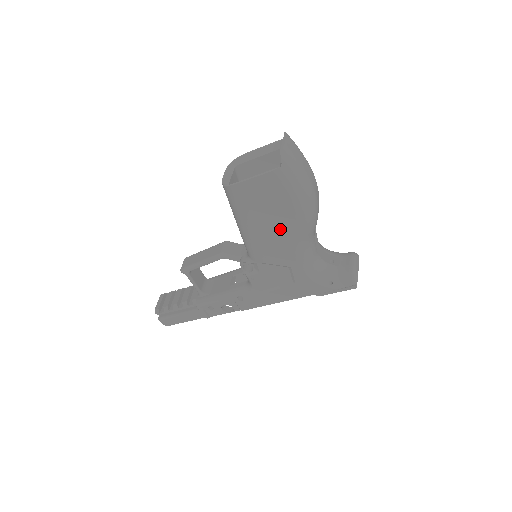
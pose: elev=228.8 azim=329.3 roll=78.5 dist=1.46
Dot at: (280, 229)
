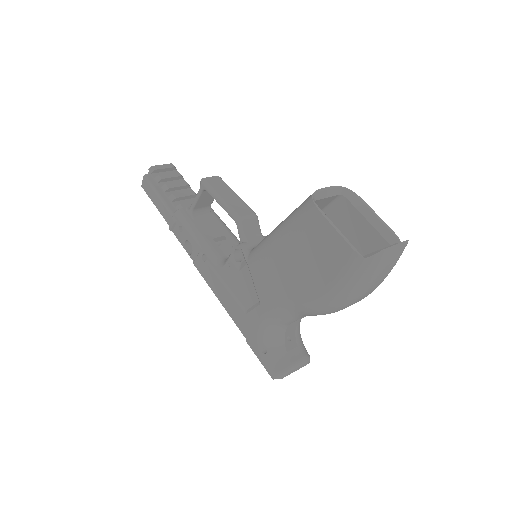
Dot at: (294, 280)
